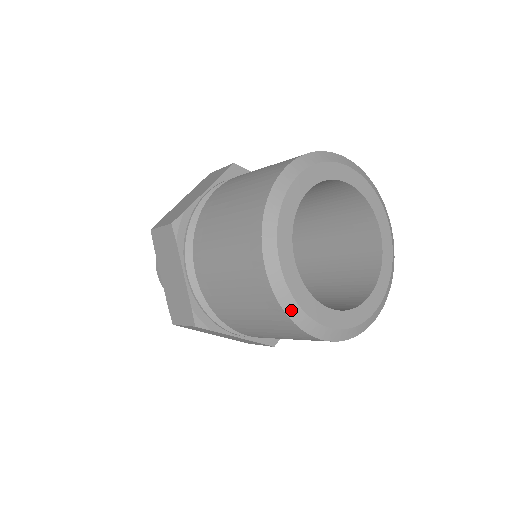
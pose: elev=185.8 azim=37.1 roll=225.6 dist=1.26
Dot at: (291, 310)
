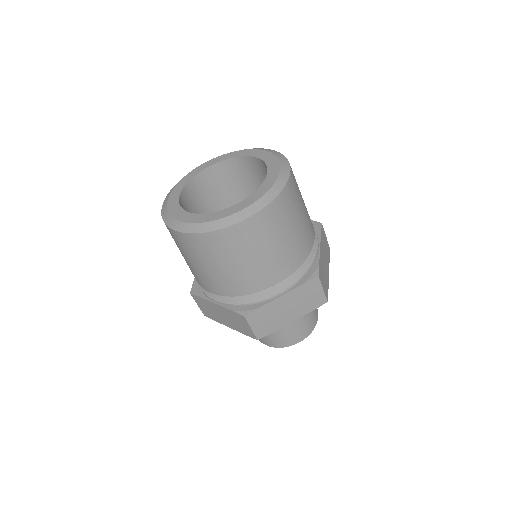
Dot at: (165, 216)
